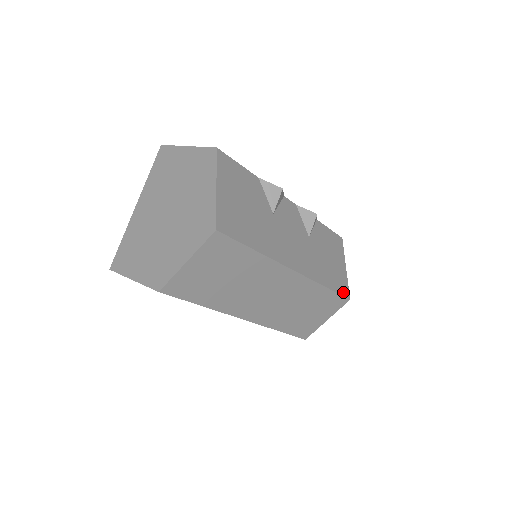
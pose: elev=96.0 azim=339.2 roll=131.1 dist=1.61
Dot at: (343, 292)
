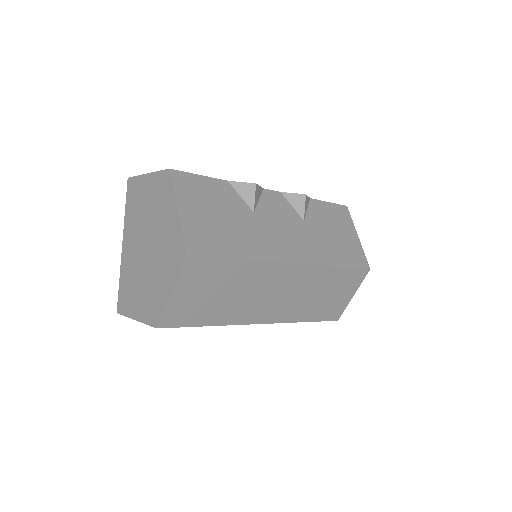
Dot at: (360, 264)
